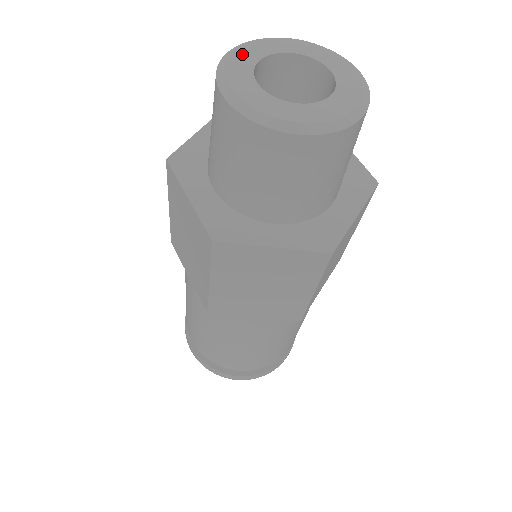
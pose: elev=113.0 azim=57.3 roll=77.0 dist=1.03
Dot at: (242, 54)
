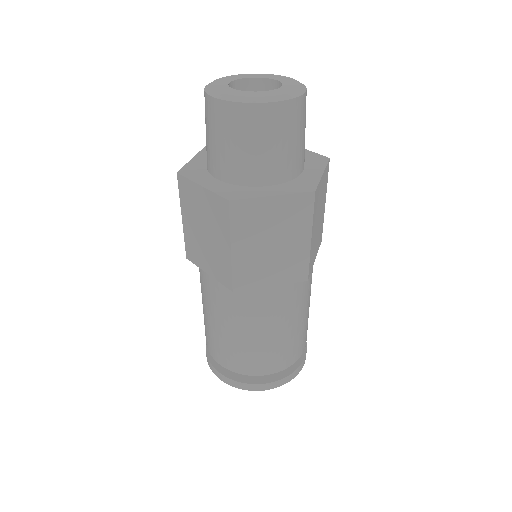
Dot at: (217, 82)
